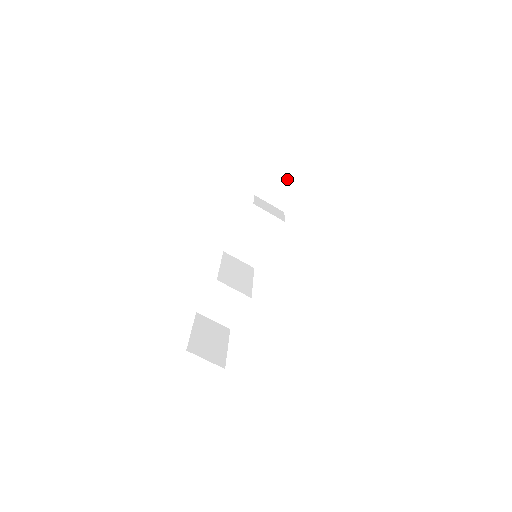
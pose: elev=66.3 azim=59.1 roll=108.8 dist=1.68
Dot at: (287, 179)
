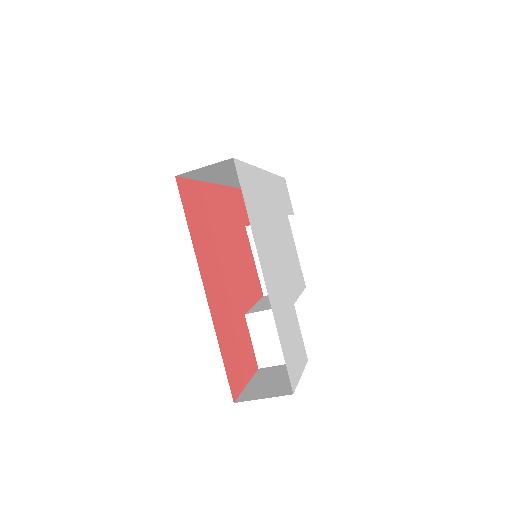
Dot at: occluded
